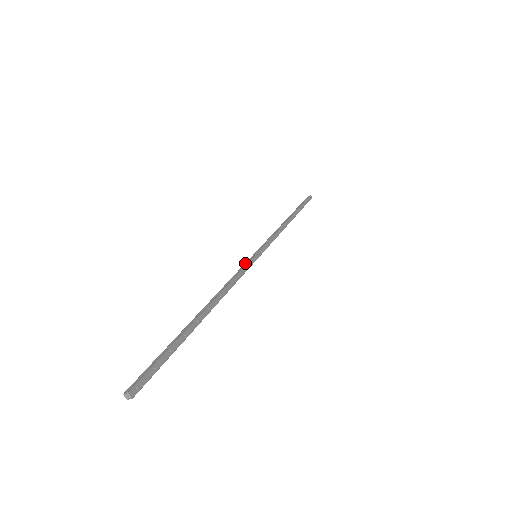
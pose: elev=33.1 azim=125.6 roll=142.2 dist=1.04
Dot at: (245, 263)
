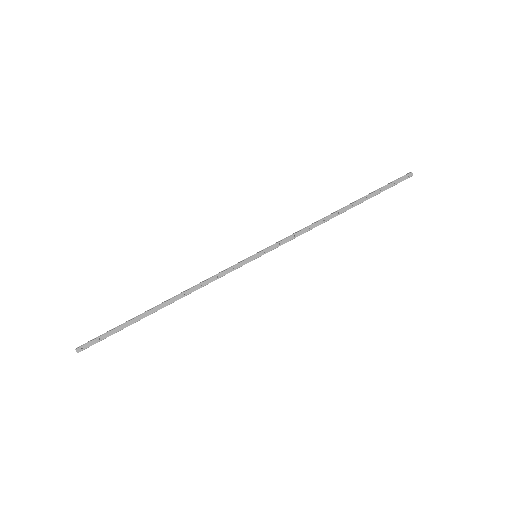
Dot at: (237, 263)
